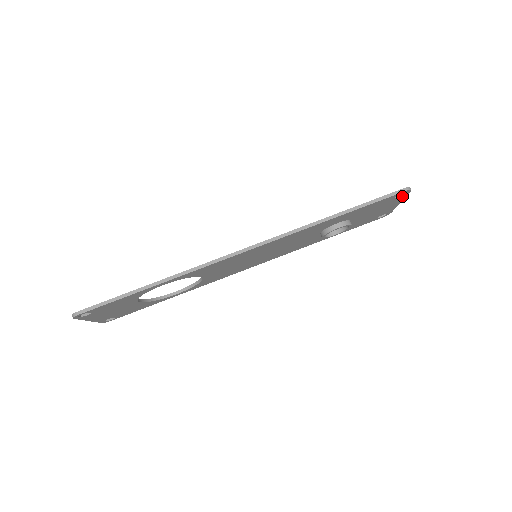
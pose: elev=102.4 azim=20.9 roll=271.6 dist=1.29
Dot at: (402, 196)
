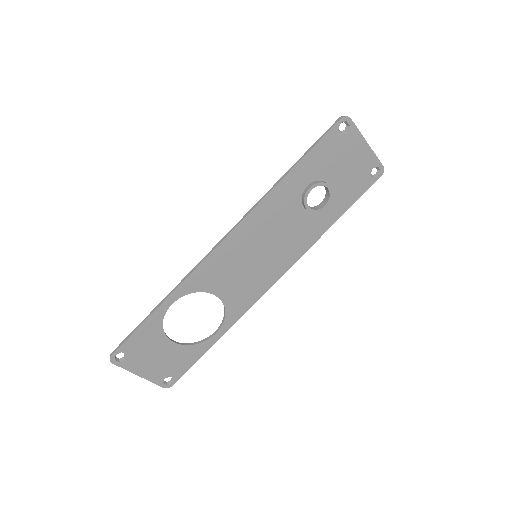
Dot at: (351, 130)
